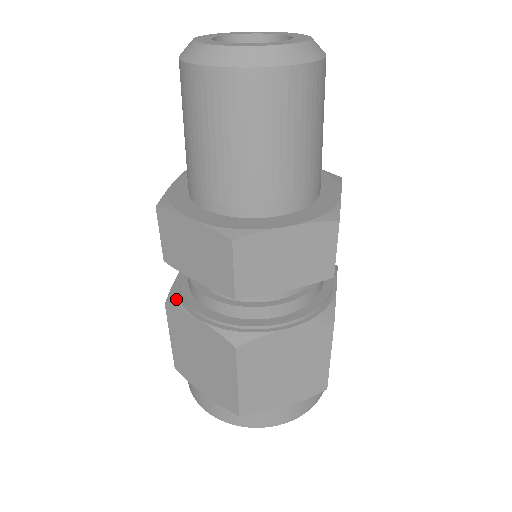
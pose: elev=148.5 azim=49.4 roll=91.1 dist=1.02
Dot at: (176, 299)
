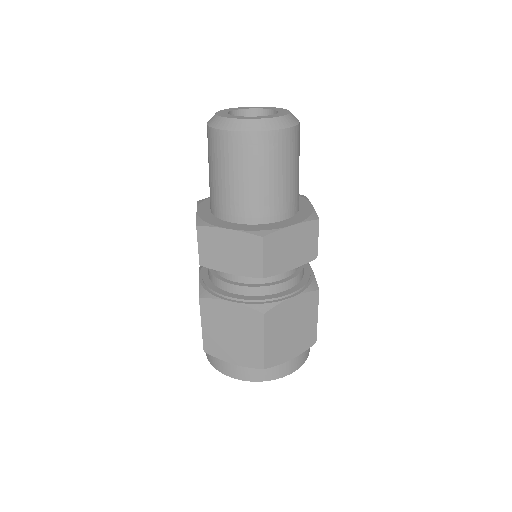
Dot at: (208, 293)
